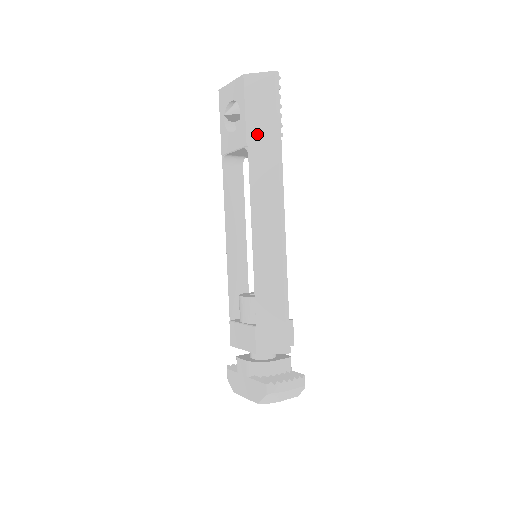
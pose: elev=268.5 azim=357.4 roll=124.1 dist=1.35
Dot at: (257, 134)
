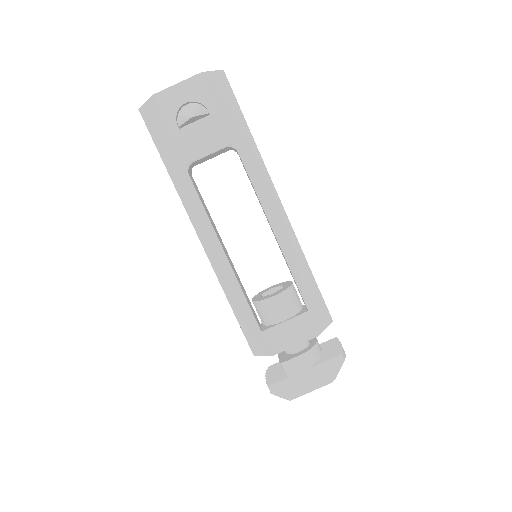
Dot at: (236, 131)
